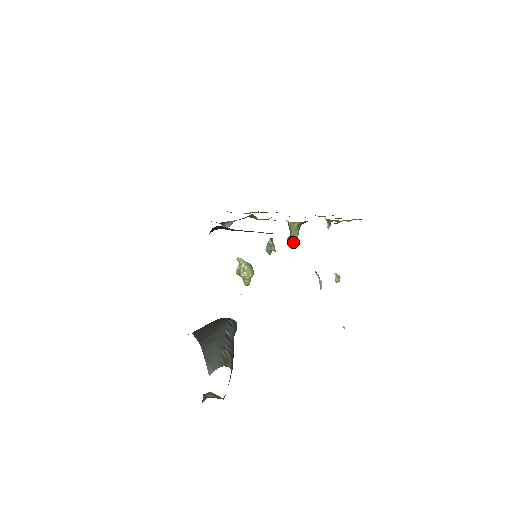
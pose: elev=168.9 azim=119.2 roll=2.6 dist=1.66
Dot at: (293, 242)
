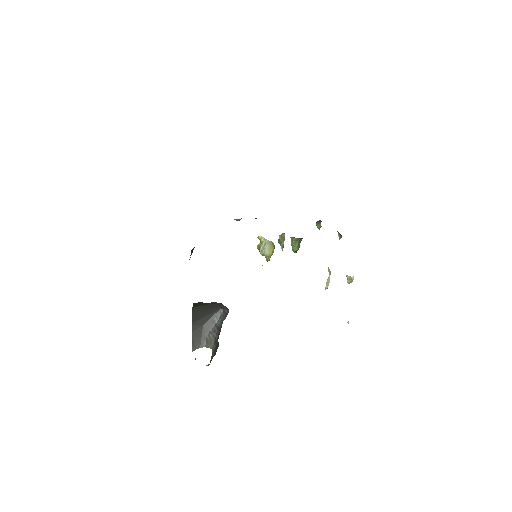
Dot at: (293, 251)
